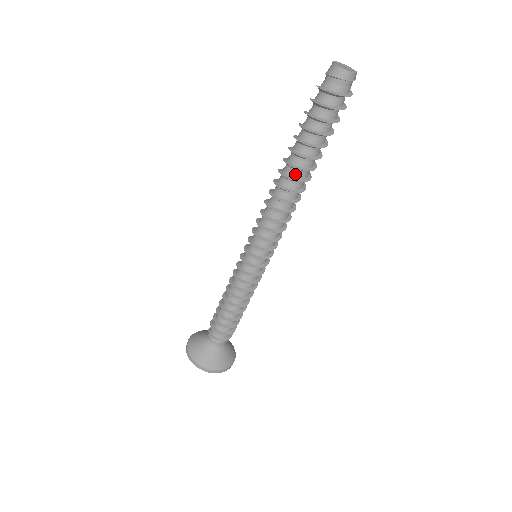
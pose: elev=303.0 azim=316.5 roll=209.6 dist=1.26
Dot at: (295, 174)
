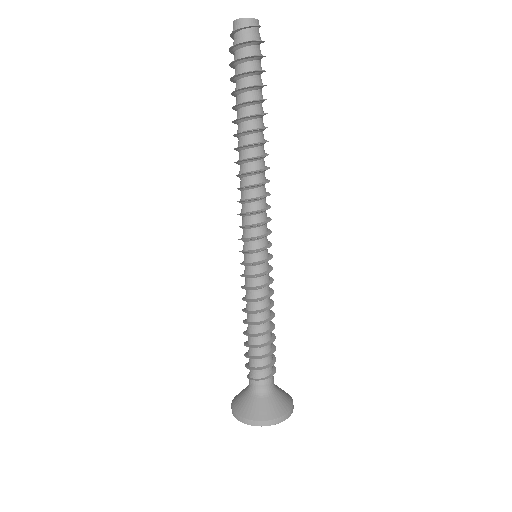
Dot at: (249, 140)
